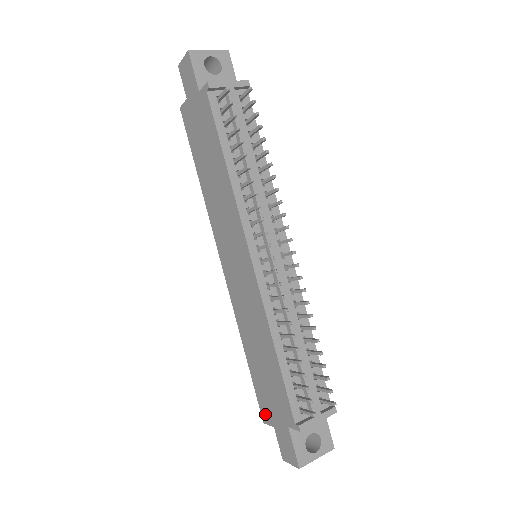
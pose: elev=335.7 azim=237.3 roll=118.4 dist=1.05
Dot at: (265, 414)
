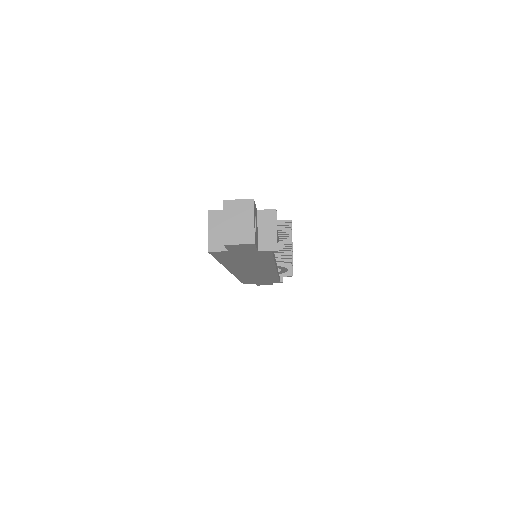
Dot at: occluded
